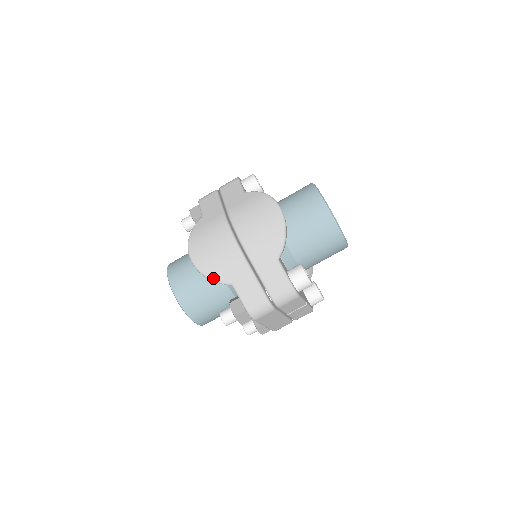
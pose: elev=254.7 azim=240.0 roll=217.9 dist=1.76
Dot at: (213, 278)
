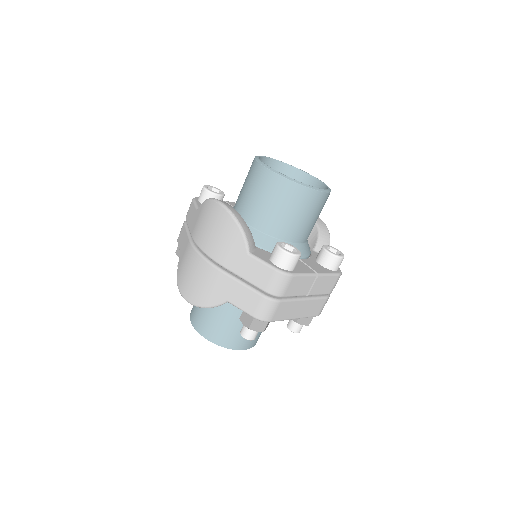
Dot at: (209, 305)
